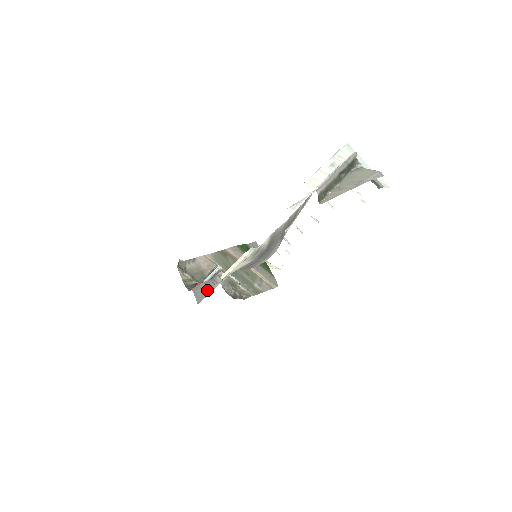
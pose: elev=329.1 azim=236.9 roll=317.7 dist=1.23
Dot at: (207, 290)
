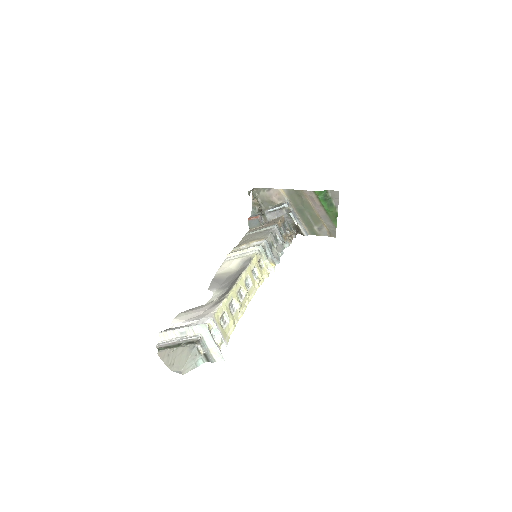
Dot at: (260, 224)
